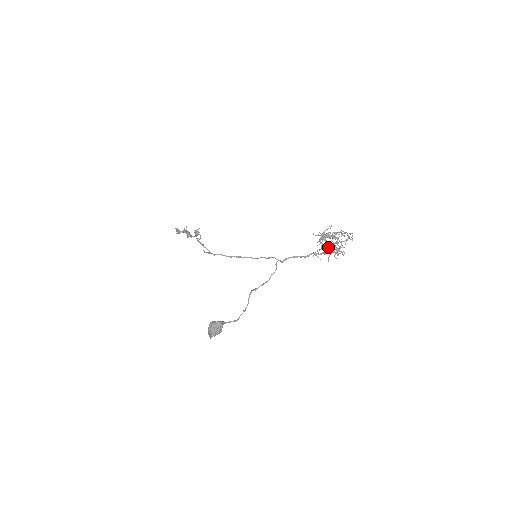
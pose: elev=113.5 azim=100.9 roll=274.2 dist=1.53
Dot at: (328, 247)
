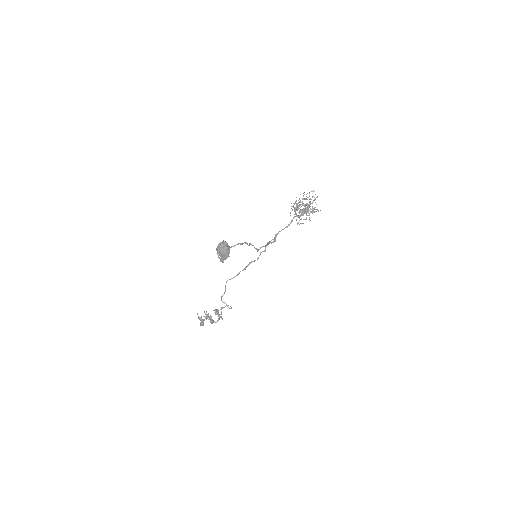
Dot at: occluded
